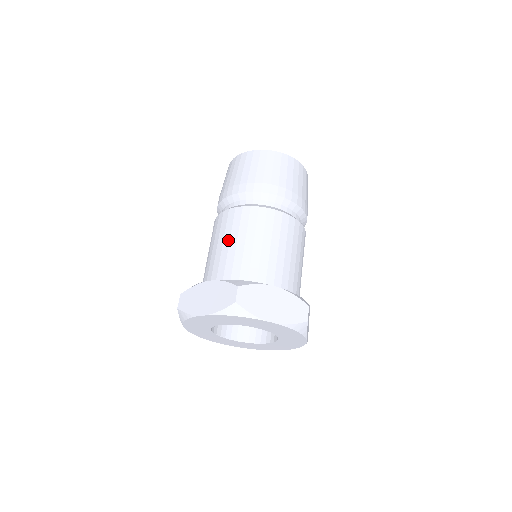
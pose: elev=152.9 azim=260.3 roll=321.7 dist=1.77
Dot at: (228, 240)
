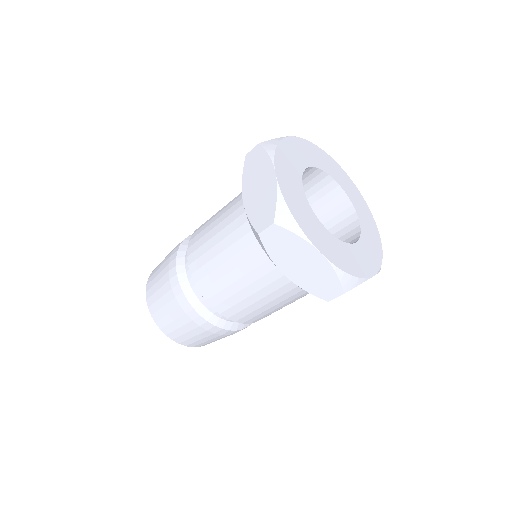
Dot at: occluded
